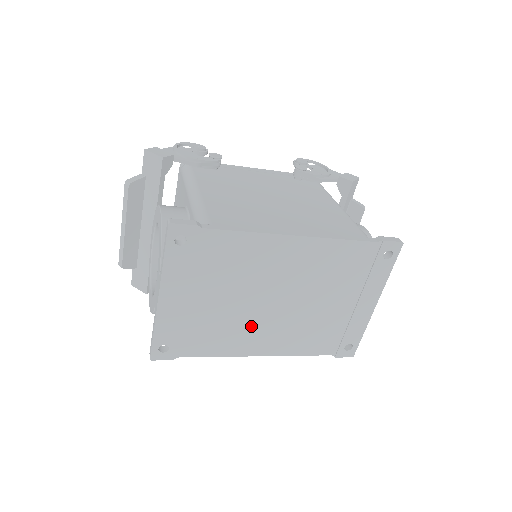
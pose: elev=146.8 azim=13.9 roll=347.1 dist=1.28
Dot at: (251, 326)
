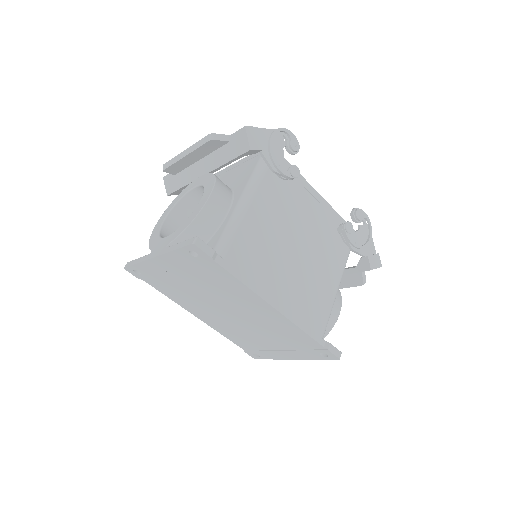
Dot at: (204, 307)
